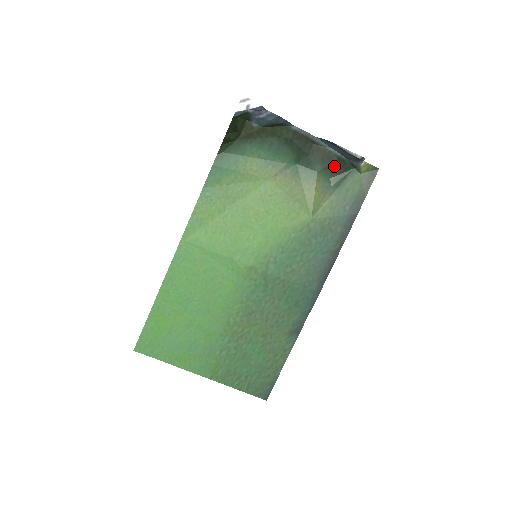
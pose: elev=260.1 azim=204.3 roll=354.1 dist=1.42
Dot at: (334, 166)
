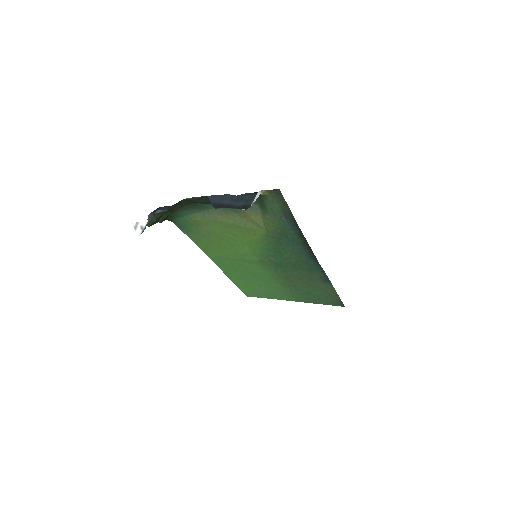
Dot at: occluded
